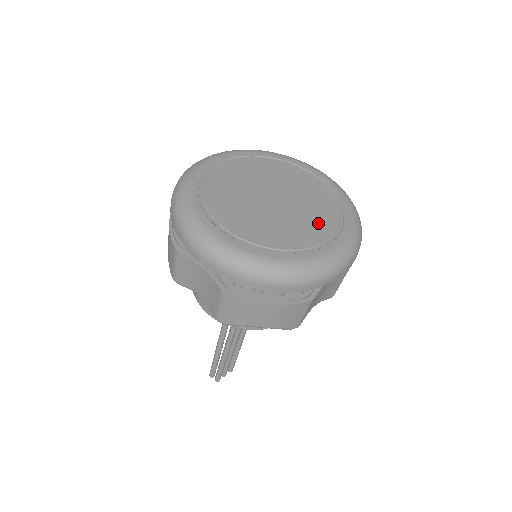
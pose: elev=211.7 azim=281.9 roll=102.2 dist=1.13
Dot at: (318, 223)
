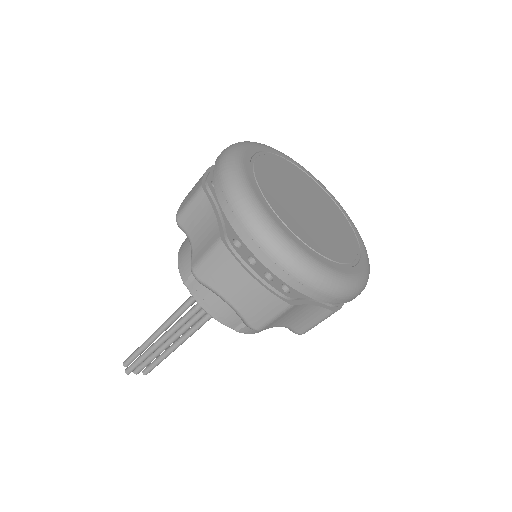
Dot at: (336, 248)
